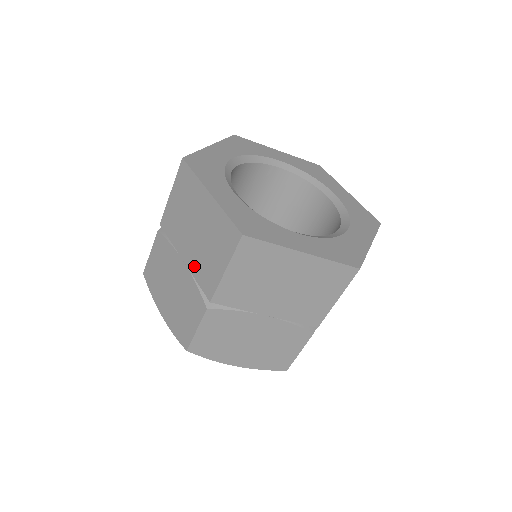
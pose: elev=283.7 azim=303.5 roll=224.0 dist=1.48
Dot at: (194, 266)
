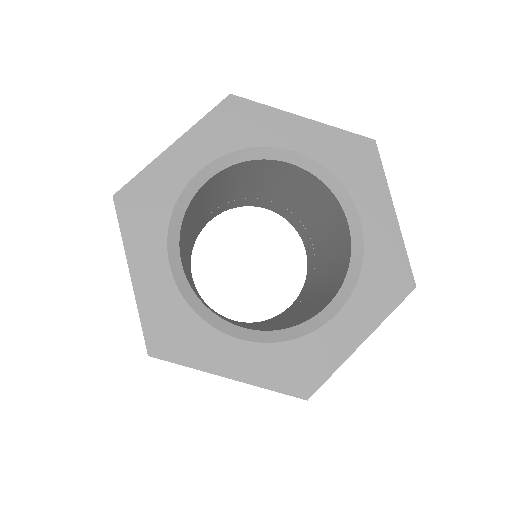
Dot at: occluded
